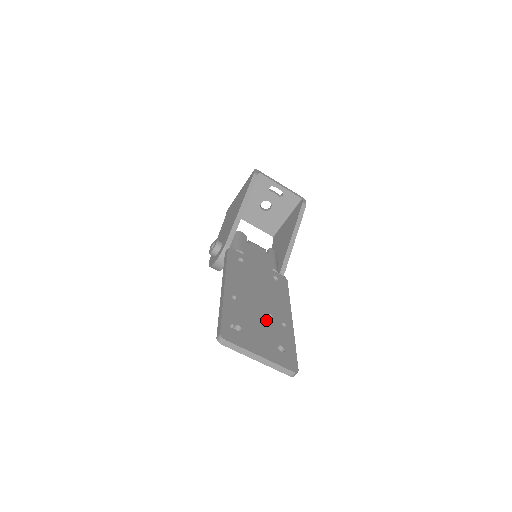
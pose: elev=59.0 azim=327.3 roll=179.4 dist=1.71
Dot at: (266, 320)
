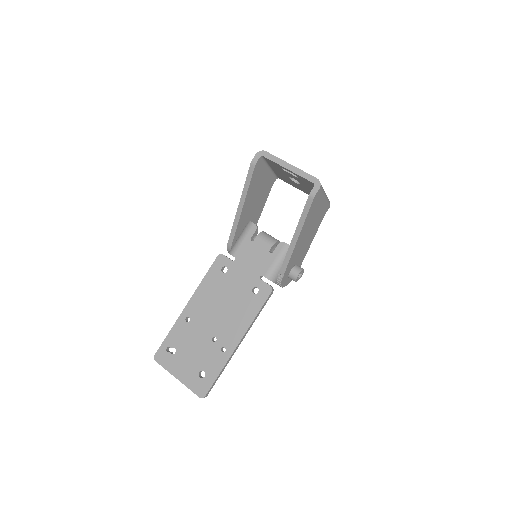
Dot at: (206, 344)
